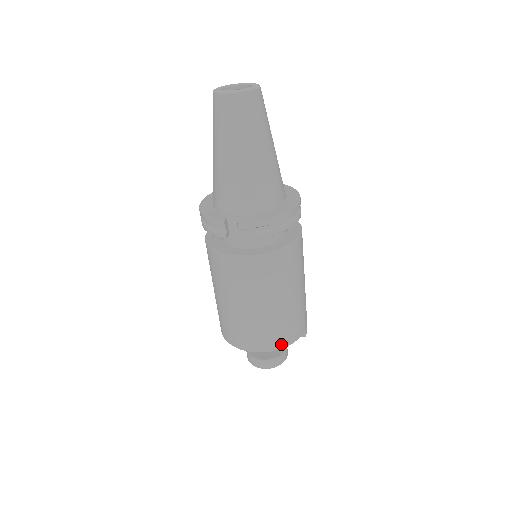
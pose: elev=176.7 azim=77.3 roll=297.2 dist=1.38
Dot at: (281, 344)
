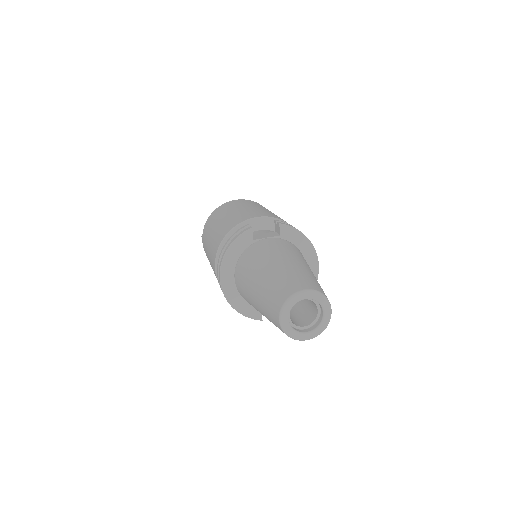
Dot at: occluded
